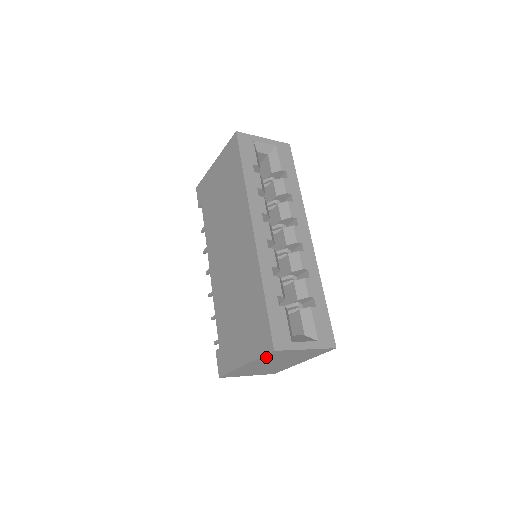
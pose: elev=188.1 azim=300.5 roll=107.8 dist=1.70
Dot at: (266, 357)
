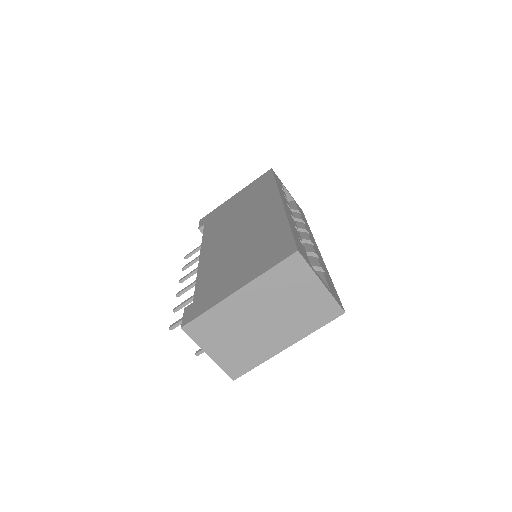
Dot at: (276, 274)
